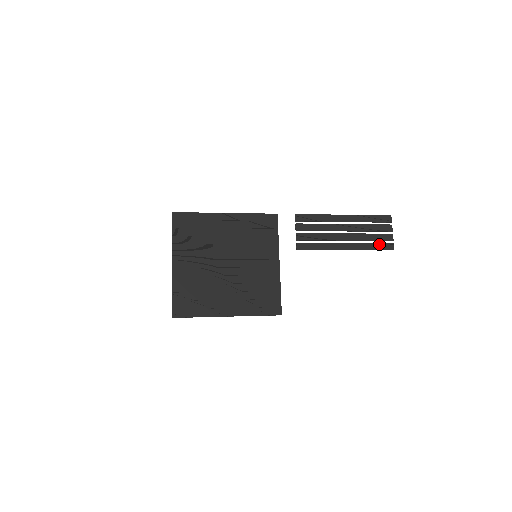
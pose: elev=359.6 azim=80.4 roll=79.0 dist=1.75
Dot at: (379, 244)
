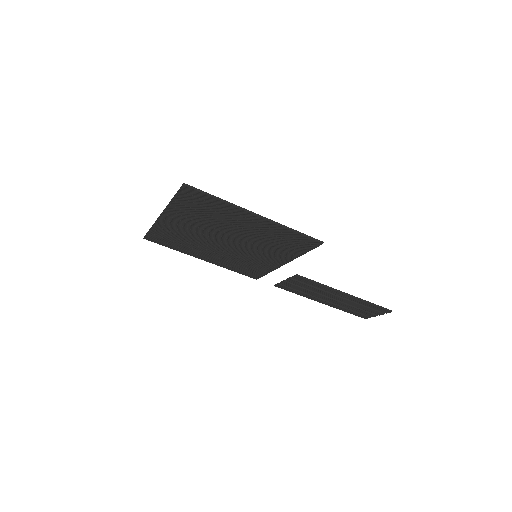
Dot at: (374, 307)
